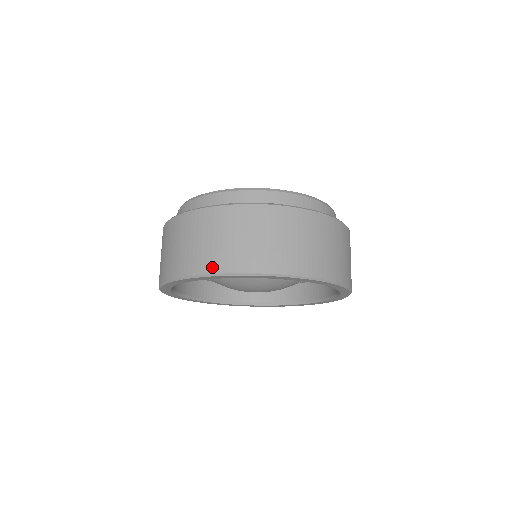
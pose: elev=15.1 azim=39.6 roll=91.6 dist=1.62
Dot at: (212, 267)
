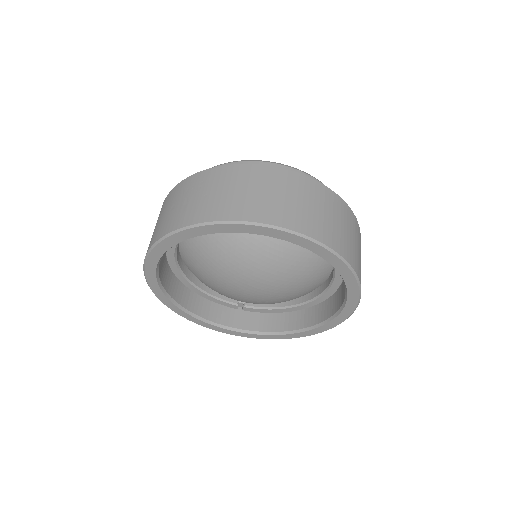
Dot at: (313, 232)
